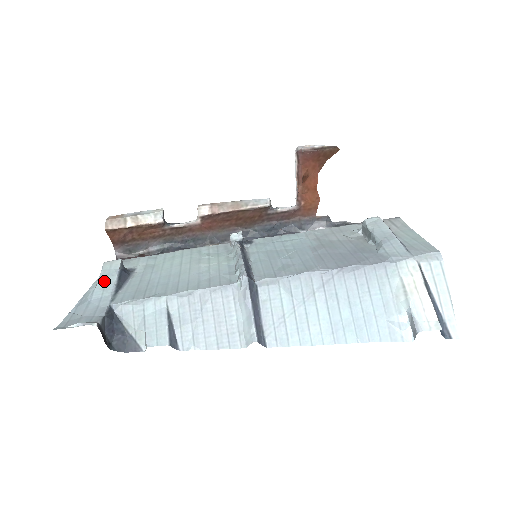
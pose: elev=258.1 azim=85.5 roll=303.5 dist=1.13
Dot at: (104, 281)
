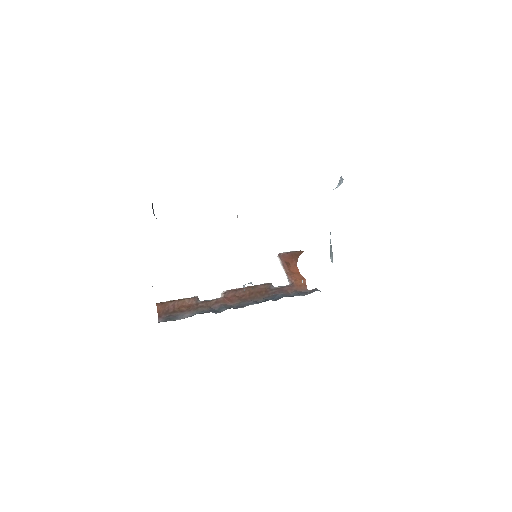
Dot at: occluded
